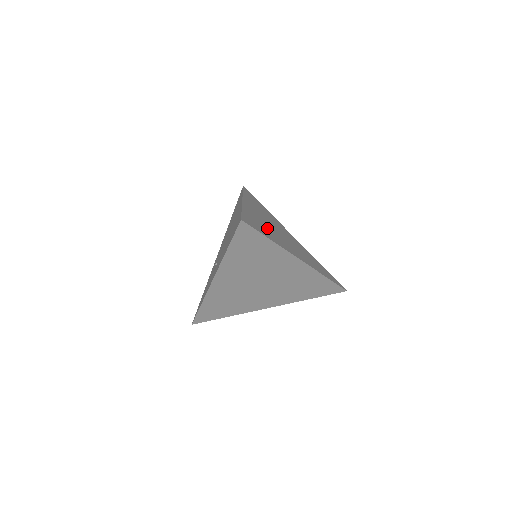
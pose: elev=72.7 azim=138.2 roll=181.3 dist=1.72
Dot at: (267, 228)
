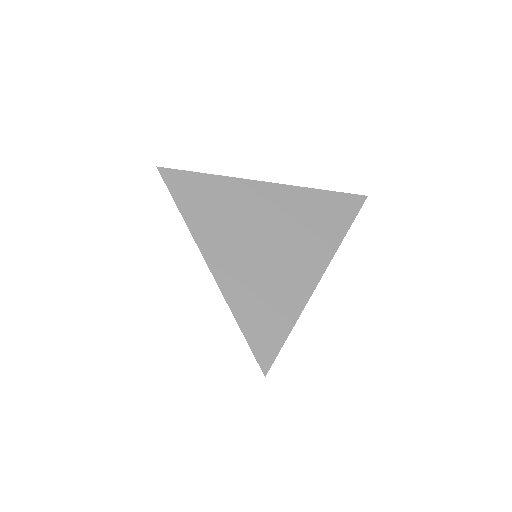
Dot at: (267, 288)
